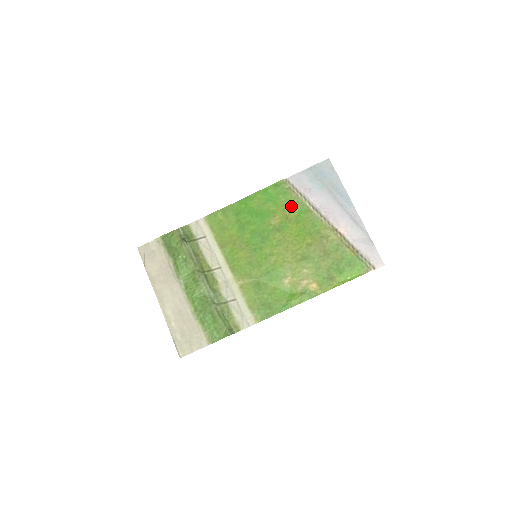
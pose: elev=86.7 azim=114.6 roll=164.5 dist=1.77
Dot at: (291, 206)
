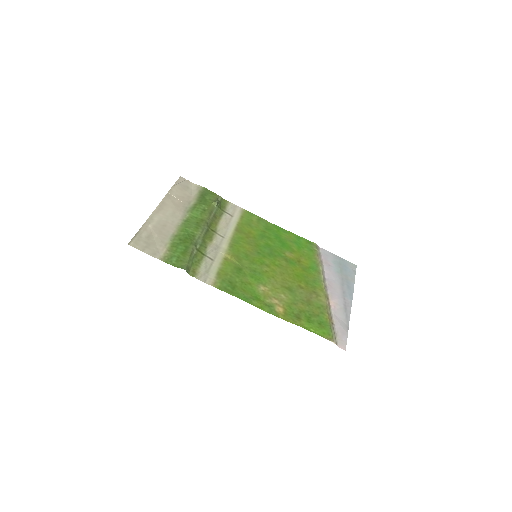
Dot at: (308, 259)
